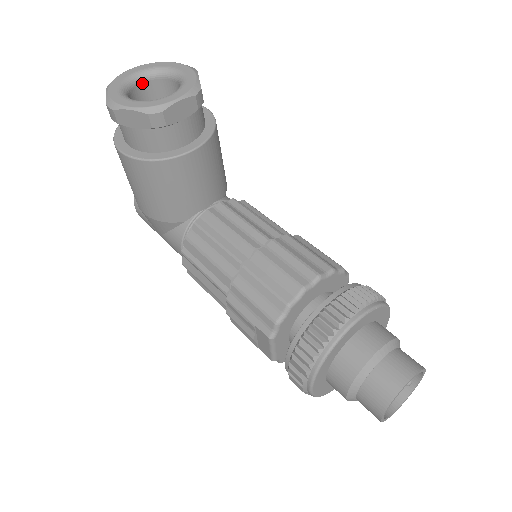
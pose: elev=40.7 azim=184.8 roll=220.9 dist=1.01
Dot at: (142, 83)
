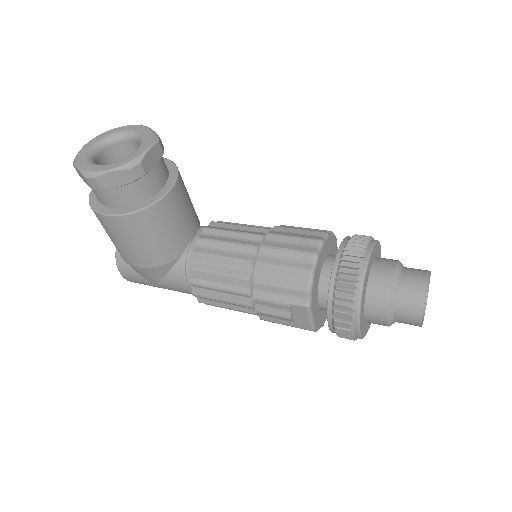
Dot at: (101, 153)
